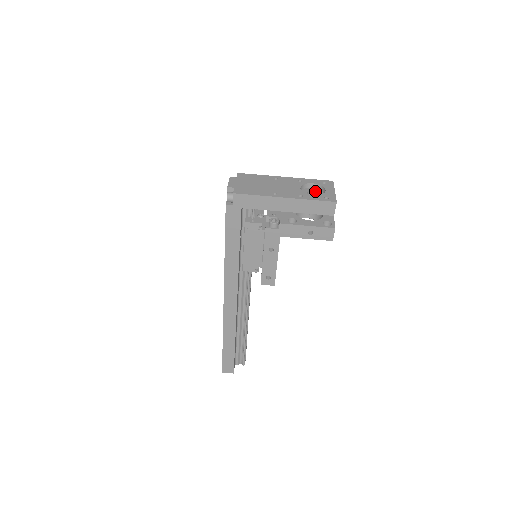
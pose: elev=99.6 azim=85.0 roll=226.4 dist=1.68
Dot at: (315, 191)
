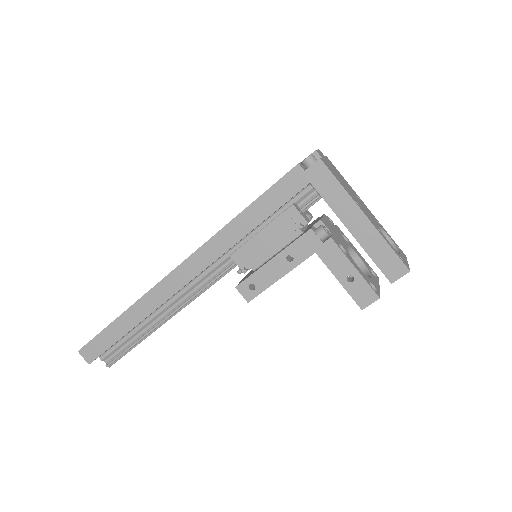
Dot at: occluded
